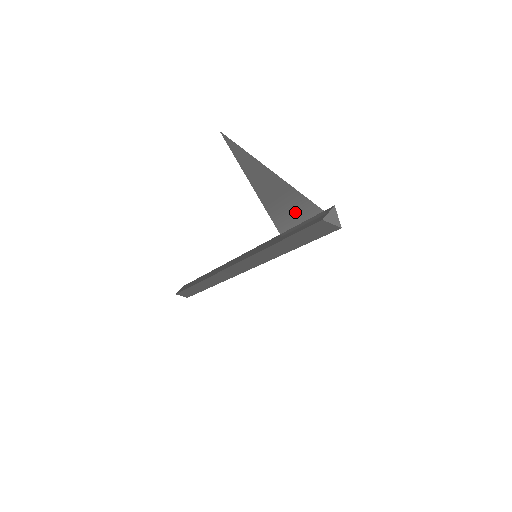
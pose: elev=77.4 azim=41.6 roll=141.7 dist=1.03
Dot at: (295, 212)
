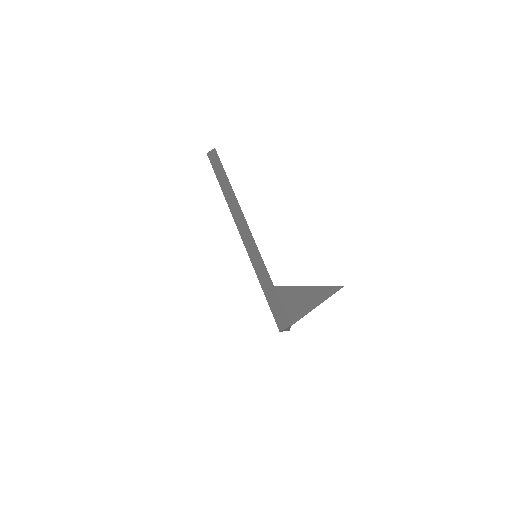
Dot at: occluded
